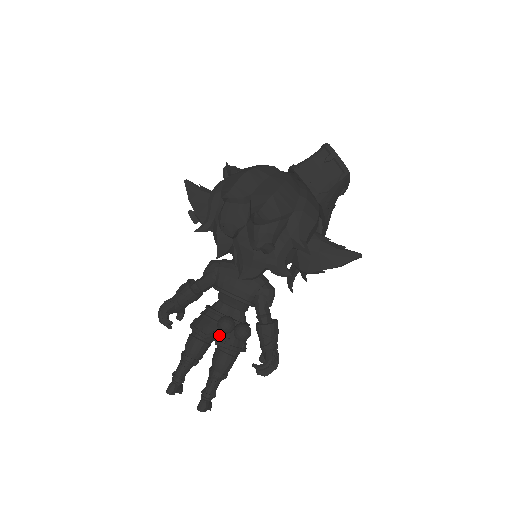
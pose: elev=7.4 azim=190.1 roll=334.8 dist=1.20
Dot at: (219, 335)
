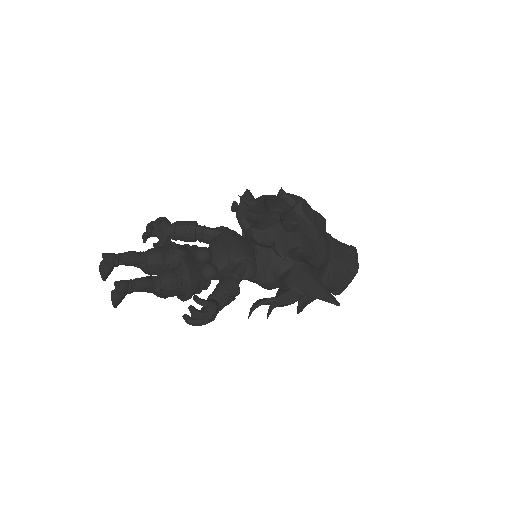
Dot at: (189, 258)
